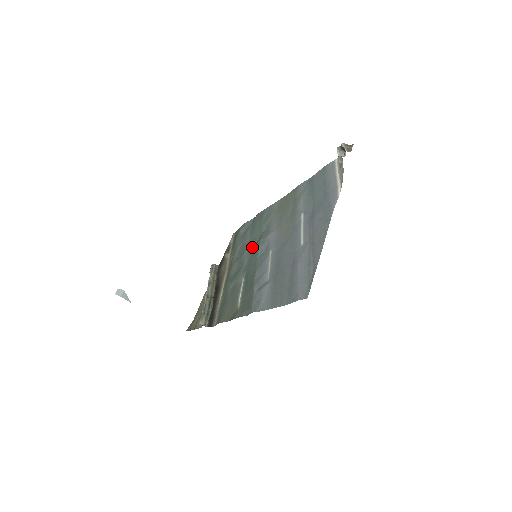
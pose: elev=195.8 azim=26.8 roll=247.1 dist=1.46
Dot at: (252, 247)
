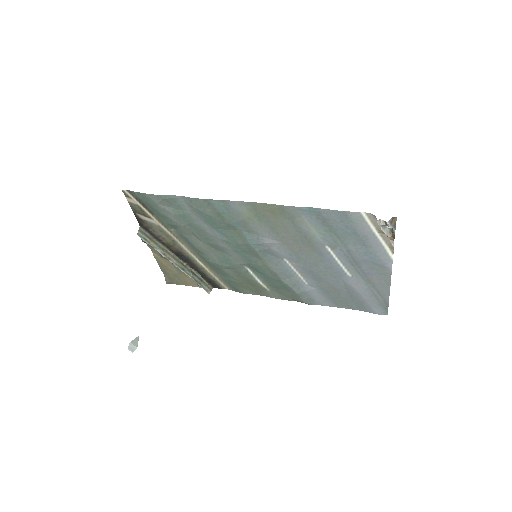
Dot at: (232, 242)
